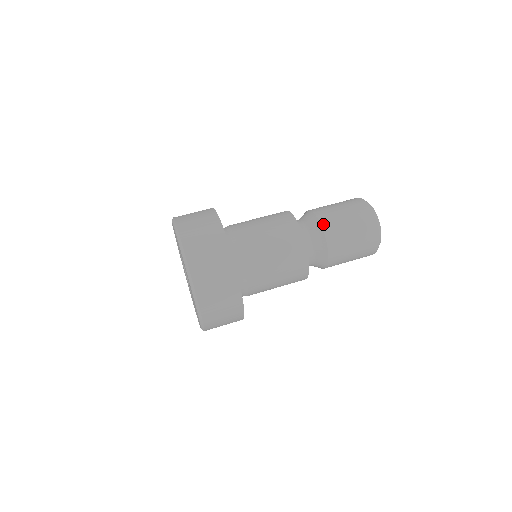
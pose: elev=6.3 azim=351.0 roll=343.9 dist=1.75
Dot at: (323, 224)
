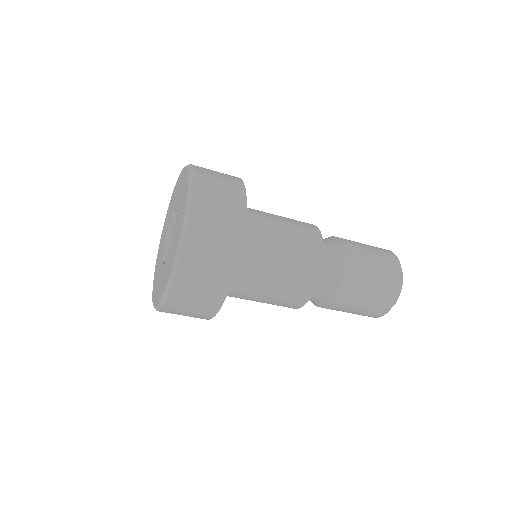
Dot at: (345, 247)
